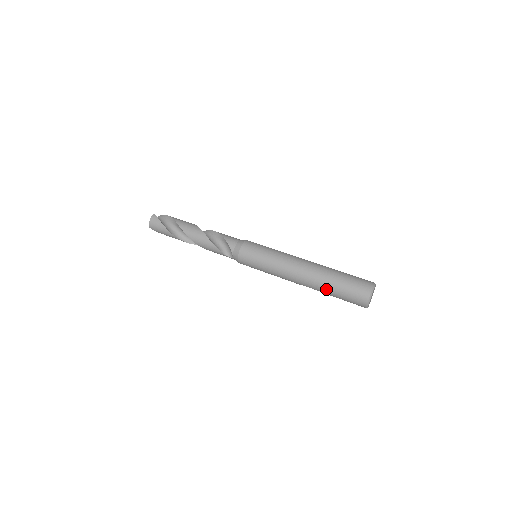
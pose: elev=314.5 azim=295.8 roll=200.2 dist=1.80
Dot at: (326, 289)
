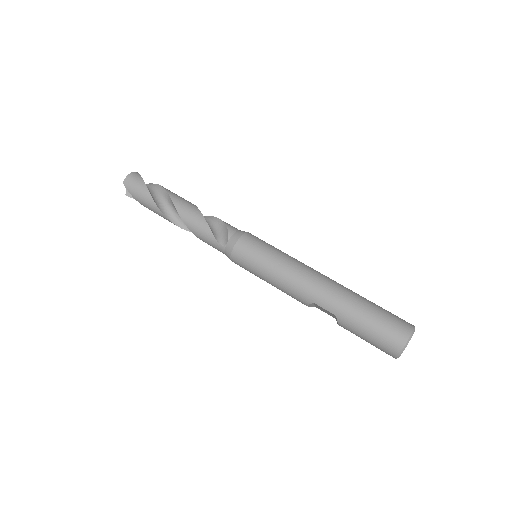
Dot at: (350, 312)
